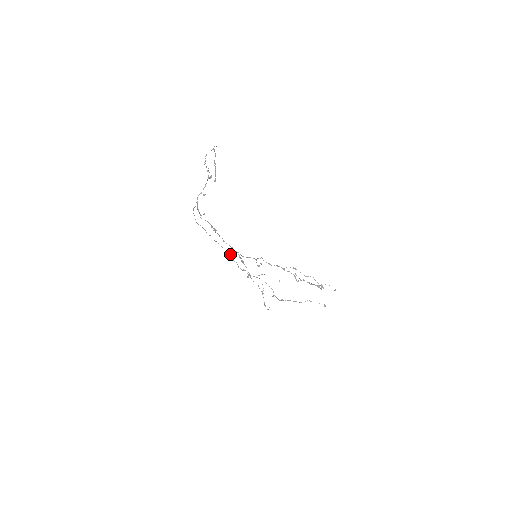
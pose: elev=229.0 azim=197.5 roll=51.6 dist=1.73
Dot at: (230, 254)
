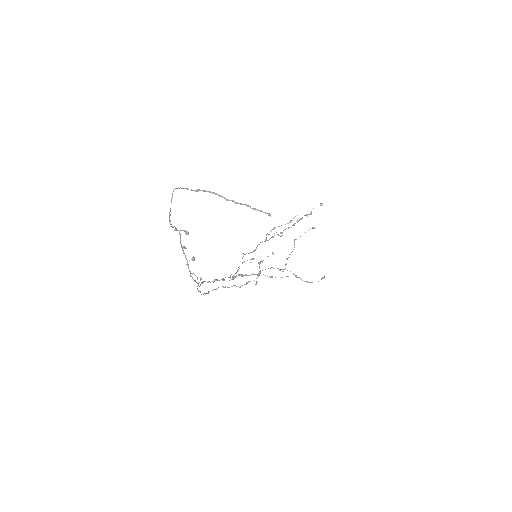
Dot at: (222, 286)
